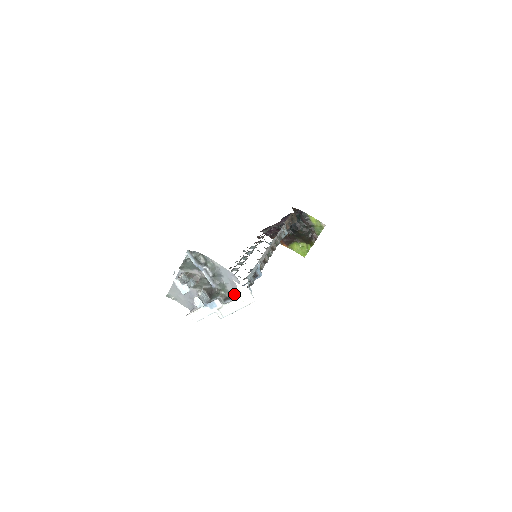
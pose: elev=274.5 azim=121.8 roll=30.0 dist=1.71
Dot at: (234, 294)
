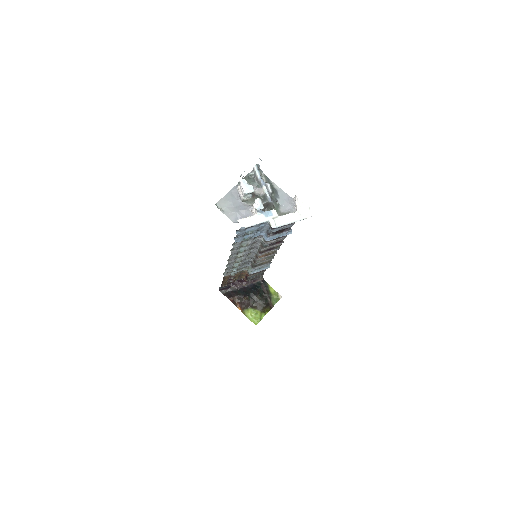
Dot at: occluded
